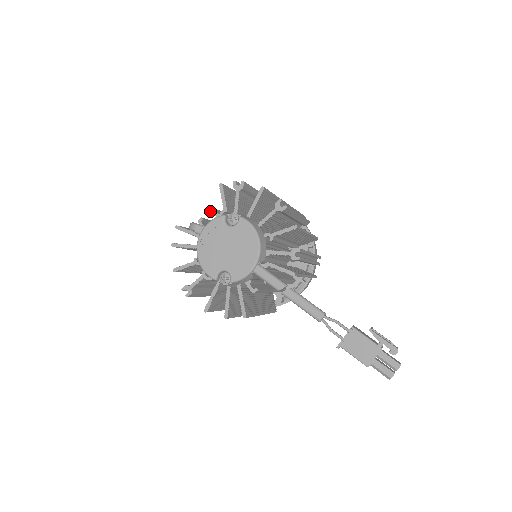
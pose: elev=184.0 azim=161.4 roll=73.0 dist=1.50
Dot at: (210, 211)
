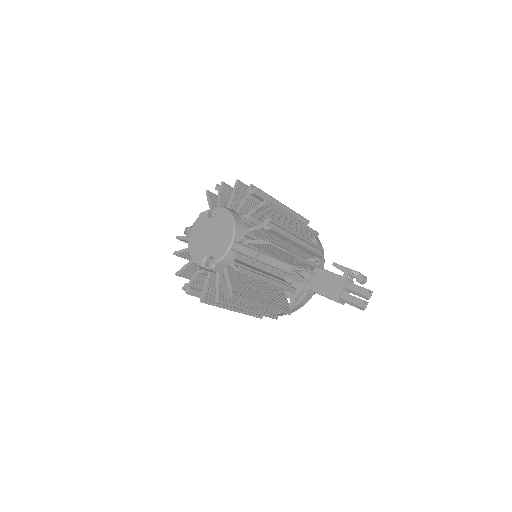
Dot at: occluded
